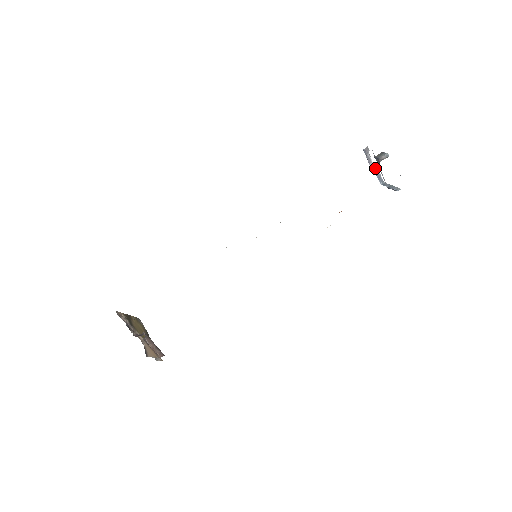
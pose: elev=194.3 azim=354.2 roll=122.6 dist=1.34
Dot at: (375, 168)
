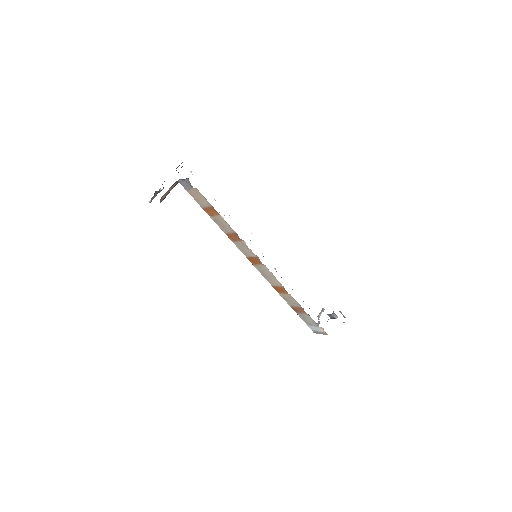
Dot at: occluded
